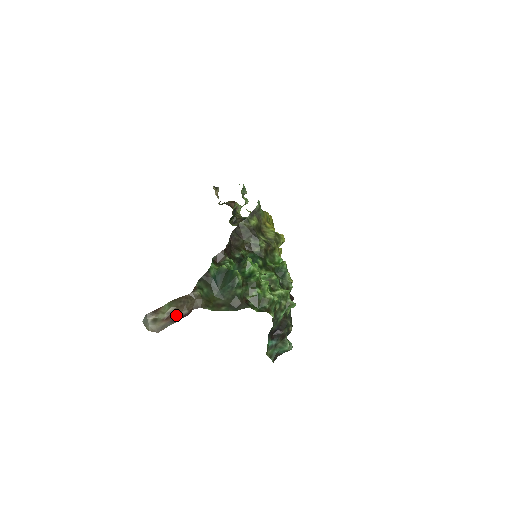
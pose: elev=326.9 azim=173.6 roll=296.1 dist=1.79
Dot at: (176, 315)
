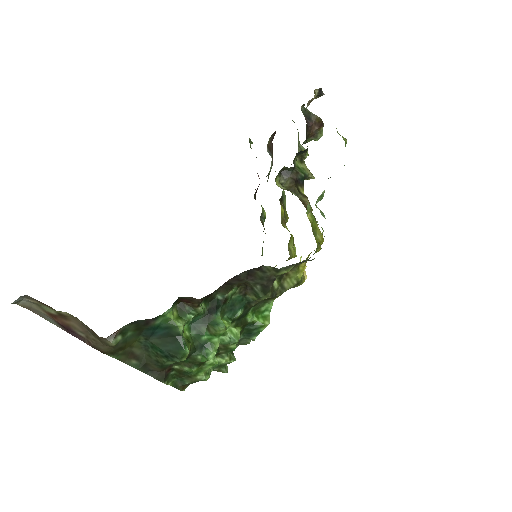
Dot at: (67, 325)
